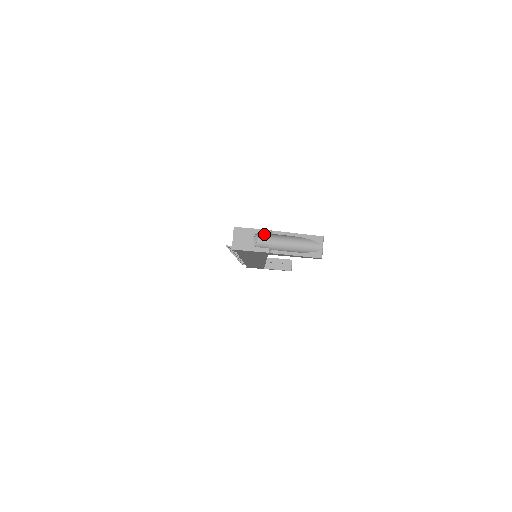
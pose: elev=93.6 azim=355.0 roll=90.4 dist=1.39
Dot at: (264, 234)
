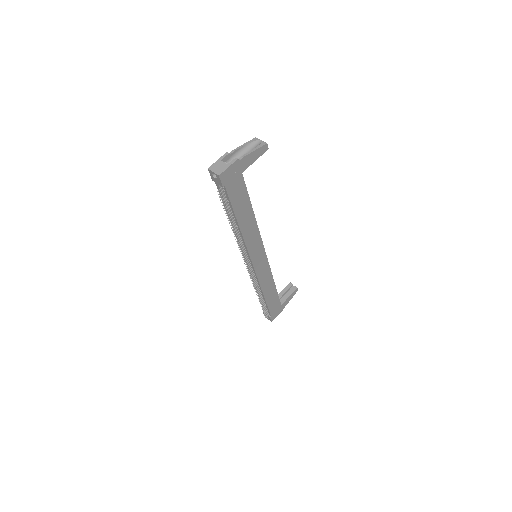
Dot at: (226, 159)
